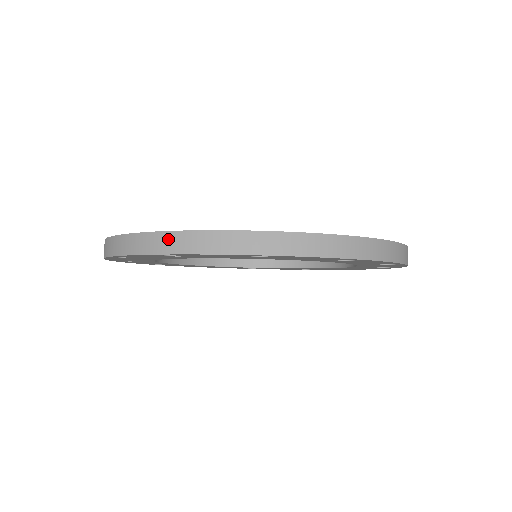
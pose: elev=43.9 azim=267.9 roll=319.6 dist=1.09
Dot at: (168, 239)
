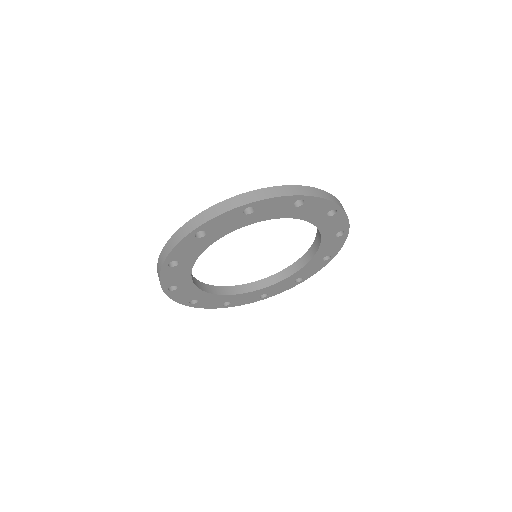
Dot at: (162, 254)
